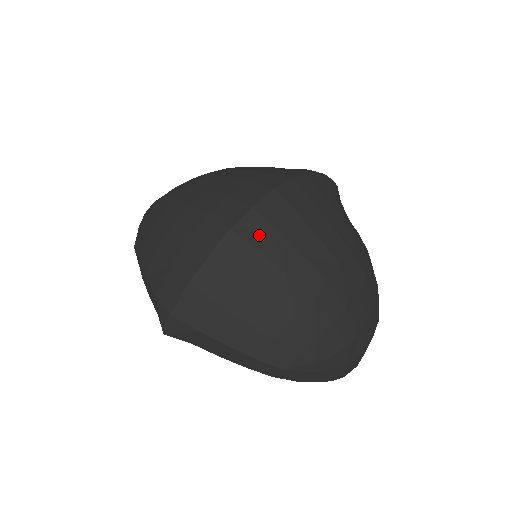
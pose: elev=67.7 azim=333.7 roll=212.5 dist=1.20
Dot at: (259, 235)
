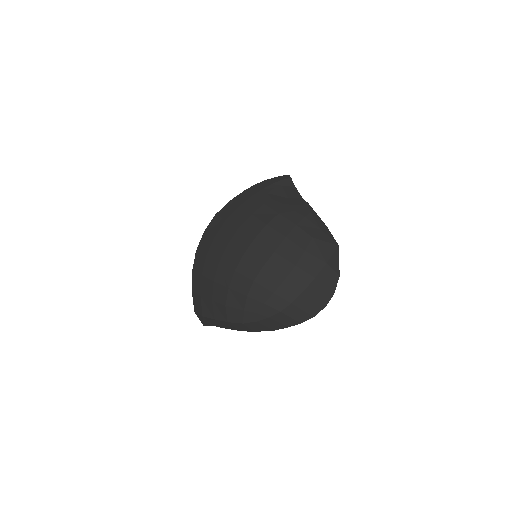
Dot at: (206, 246)
